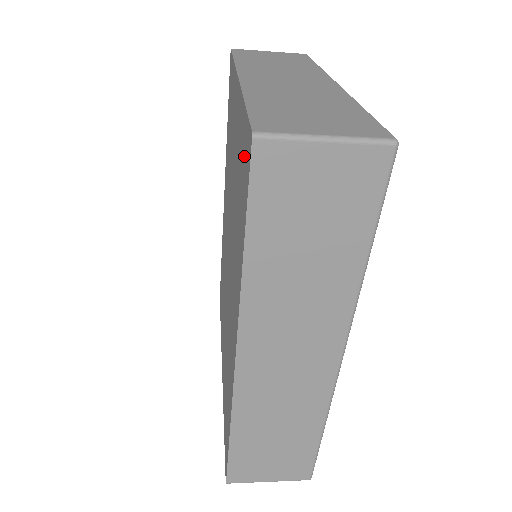
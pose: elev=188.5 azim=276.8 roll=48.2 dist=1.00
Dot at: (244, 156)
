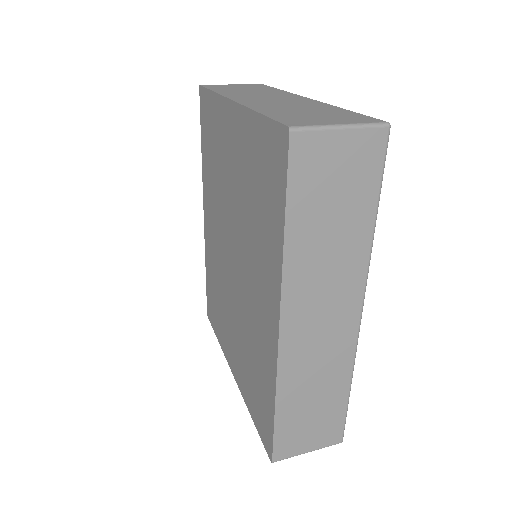
Dot at: (269, 154)
